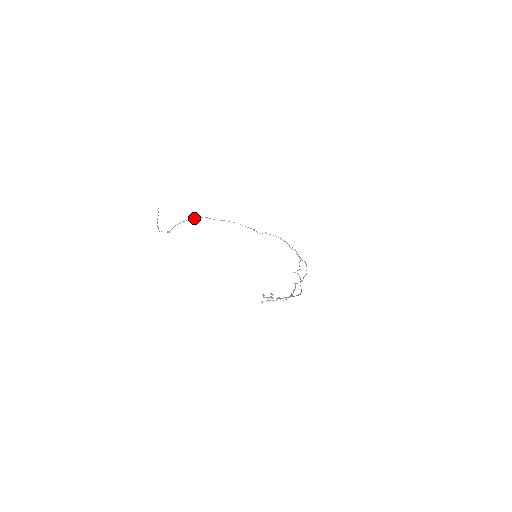
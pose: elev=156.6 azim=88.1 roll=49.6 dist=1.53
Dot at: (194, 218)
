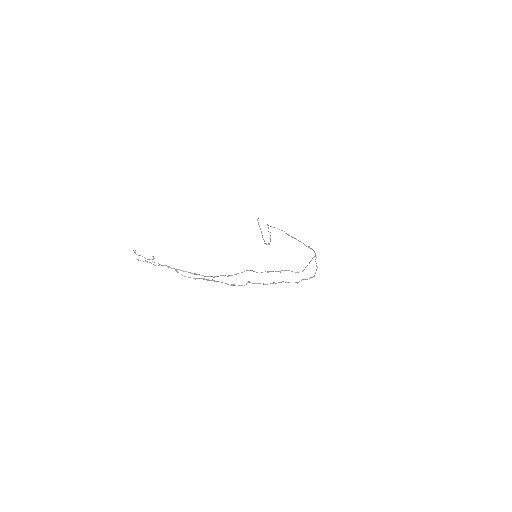
Dot at: (268, 227)
